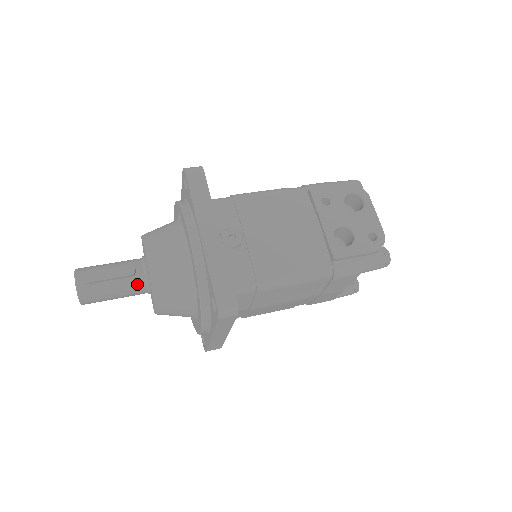
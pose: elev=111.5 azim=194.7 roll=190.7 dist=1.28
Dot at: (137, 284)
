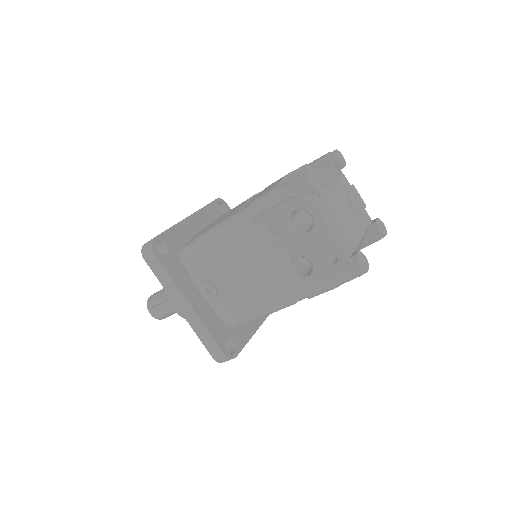
Dot at: occluded
